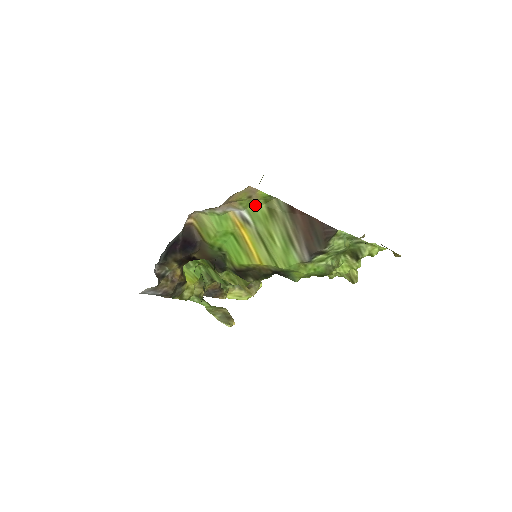
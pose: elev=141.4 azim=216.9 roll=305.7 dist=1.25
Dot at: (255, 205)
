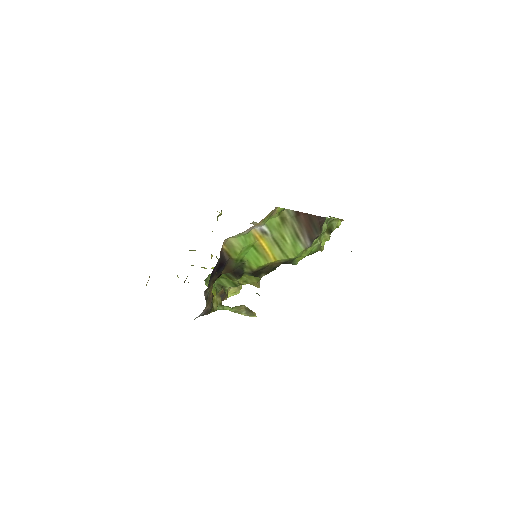
Dot at: (271, 219)
